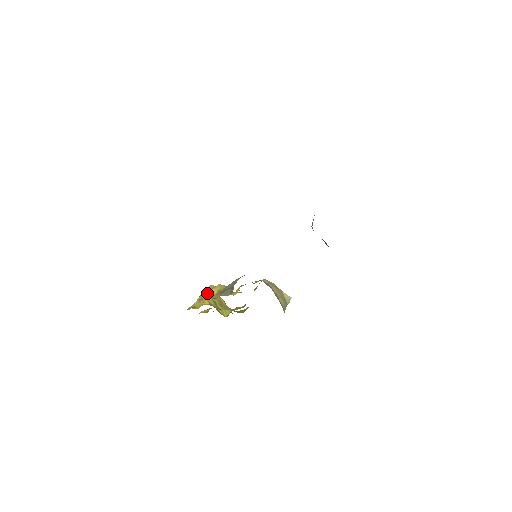
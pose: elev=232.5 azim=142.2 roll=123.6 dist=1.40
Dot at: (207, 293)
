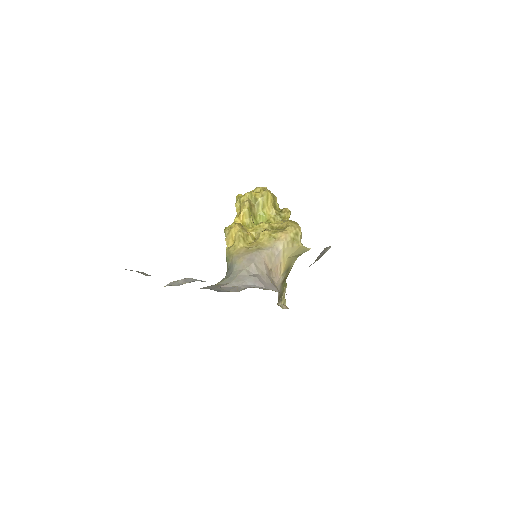
Dot at: (229, 234)
